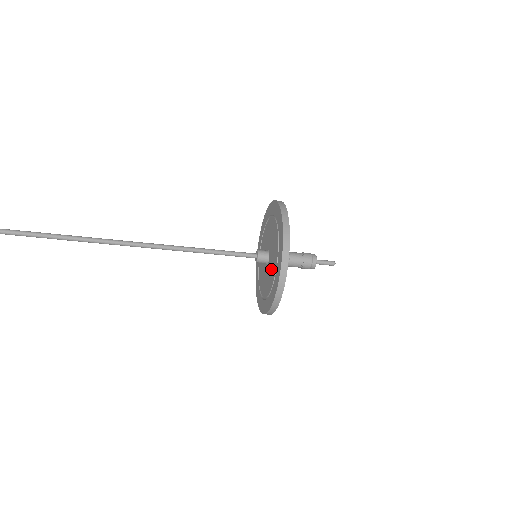
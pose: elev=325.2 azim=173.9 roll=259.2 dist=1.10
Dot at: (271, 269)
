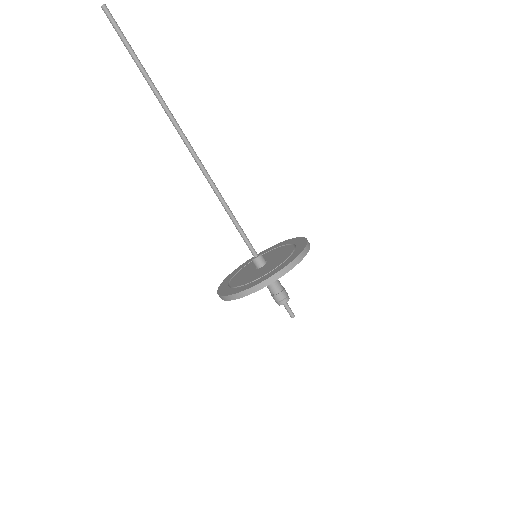
Dot at: (279, 257)
